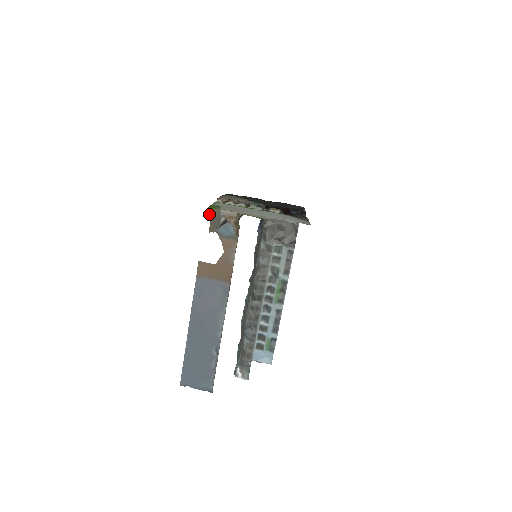
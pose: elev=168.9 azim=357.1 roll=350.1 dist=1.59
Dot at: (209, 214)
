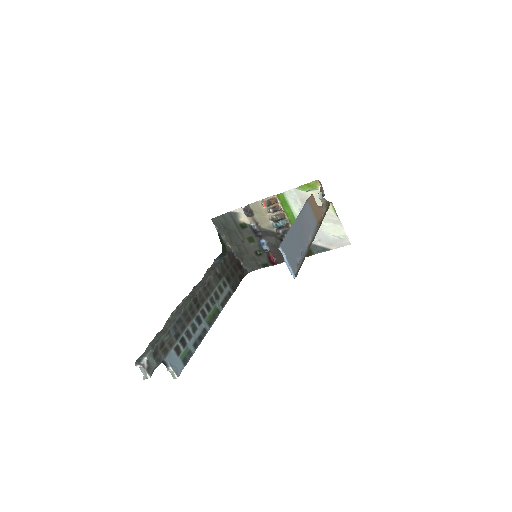
Dot at: (320, 182)
